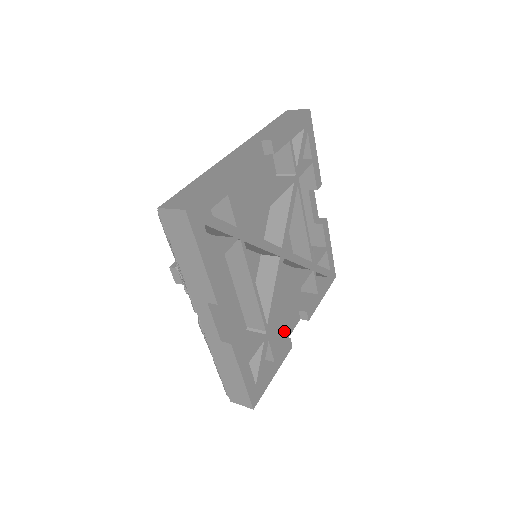
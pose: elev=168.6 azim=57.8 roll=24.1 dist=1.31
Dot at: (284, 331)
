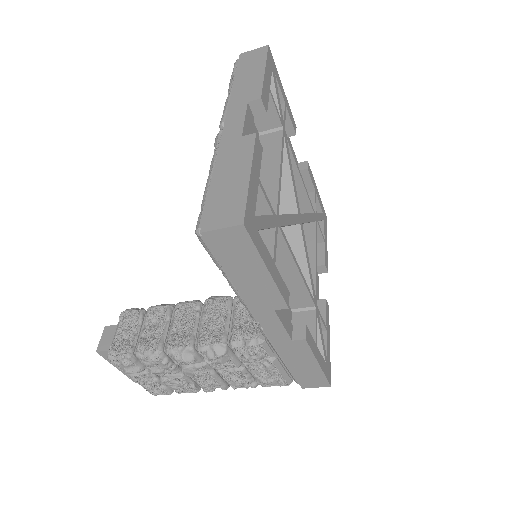
Dot at: occluded
